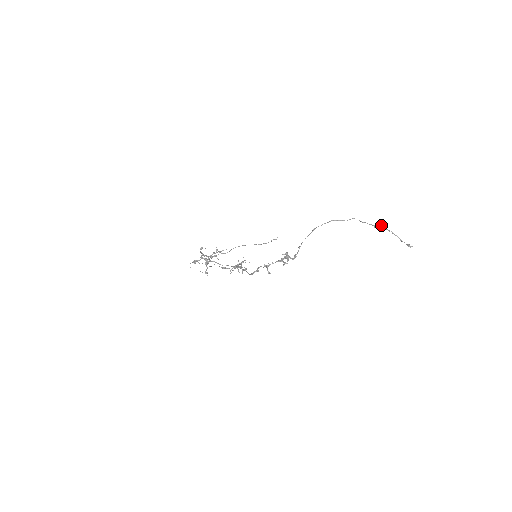
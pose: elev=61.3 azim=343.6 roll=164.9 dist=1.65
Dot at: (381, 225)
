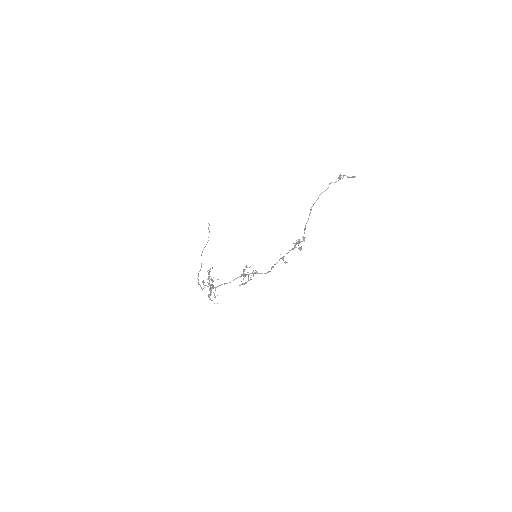
Dot at: (340, 176)
